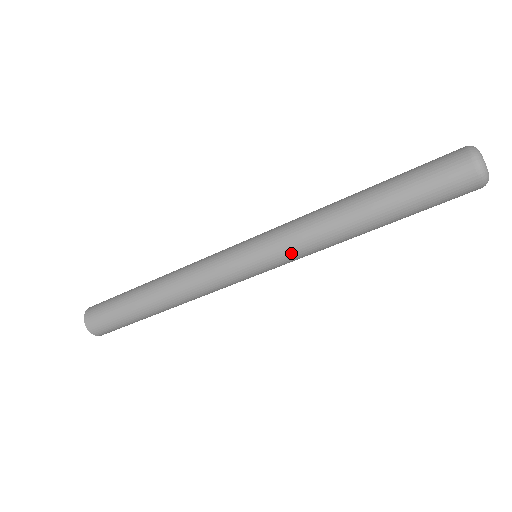
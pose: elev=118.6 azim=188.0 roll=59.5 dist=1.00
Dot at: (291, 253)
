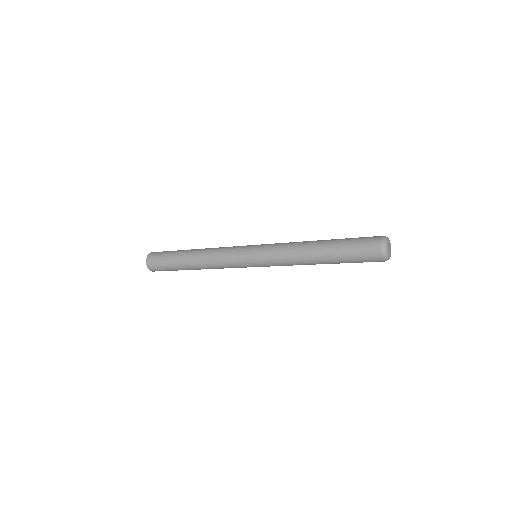
Dot at: (273, 250)
